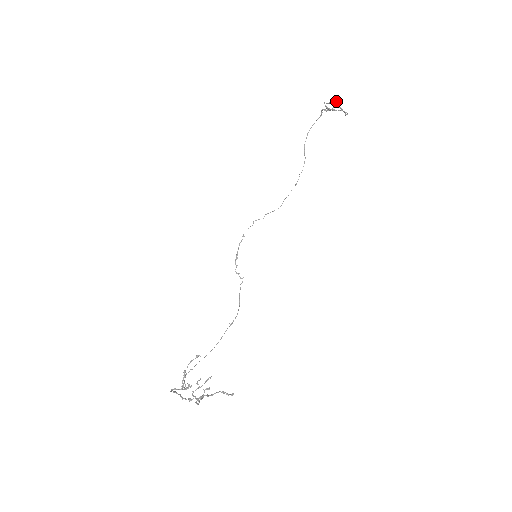
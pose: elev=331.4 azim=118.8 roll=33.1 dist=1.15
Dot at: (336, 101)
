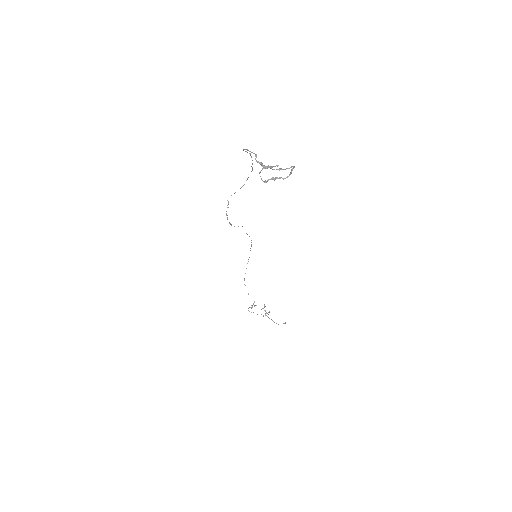
Dot at: occluded
